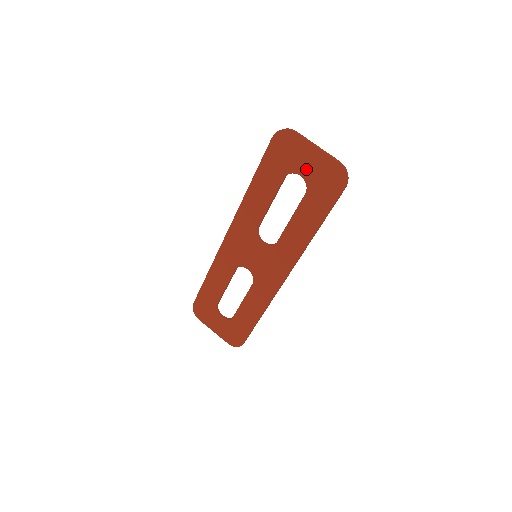
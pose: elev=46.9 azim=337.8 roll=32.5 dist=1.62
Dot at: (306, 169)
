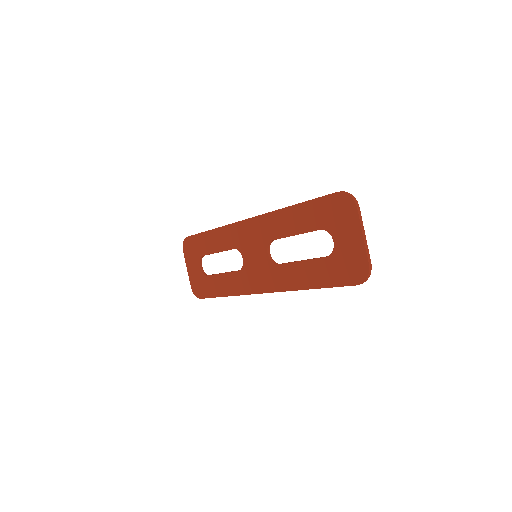
Dot at: (342, 242)
